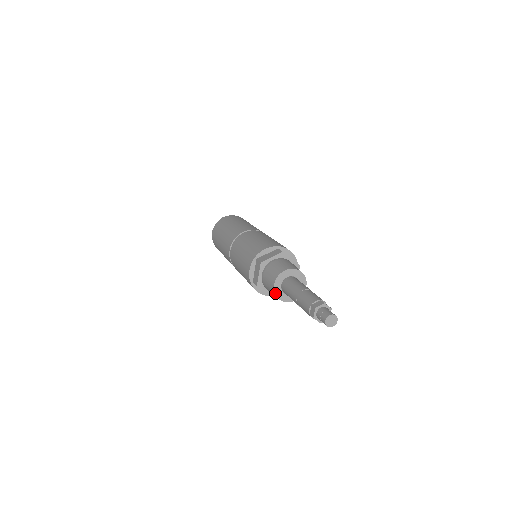
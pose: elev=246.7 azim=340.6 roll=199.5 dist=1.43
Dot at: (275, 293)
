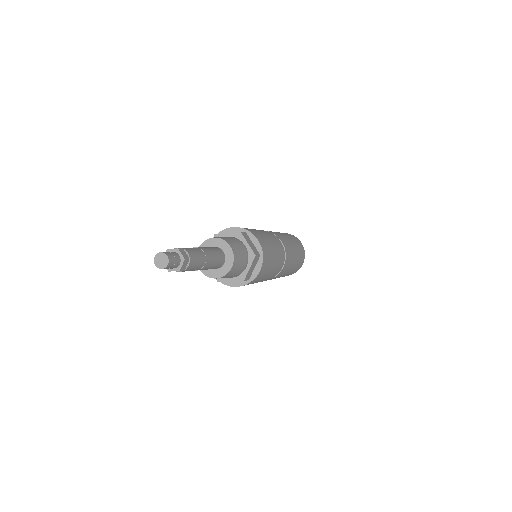
Dot at: (207, 276)
